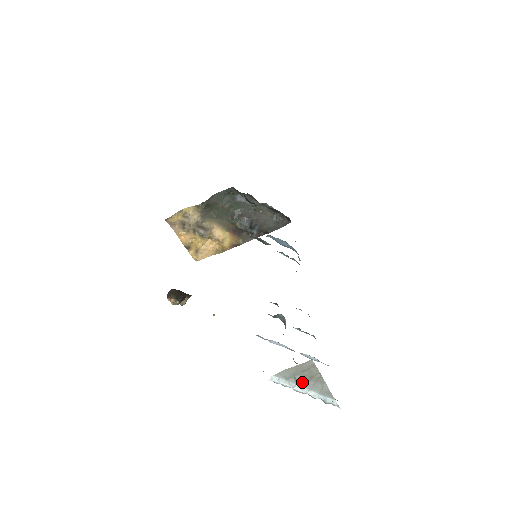
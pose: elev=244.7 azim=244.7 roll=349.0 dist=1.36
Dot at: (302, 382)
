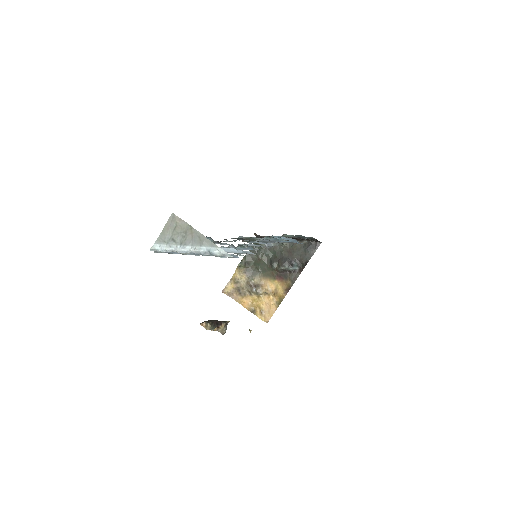
Dot at: (182, 242)
